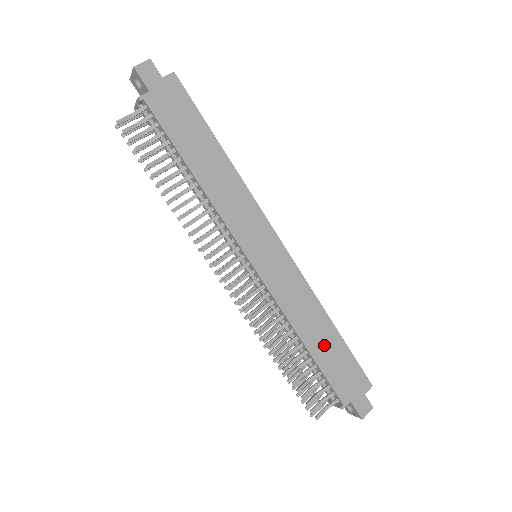
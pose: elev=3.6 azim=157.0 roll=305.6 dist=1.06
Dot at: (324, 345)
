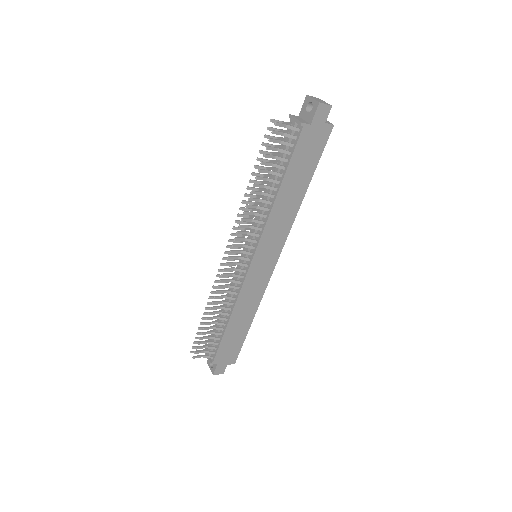
Dot at: (237, 328)
